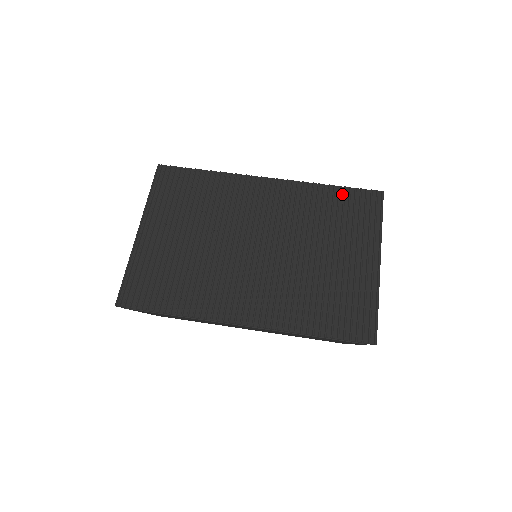
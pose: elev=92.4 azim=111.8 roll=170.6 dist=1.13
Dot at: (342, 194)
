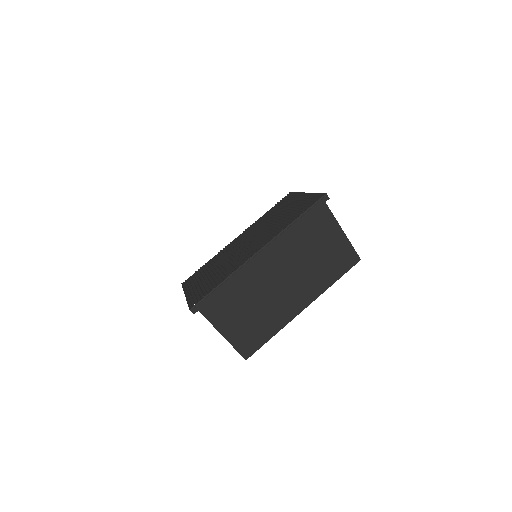
Dot at: (273, 208)
